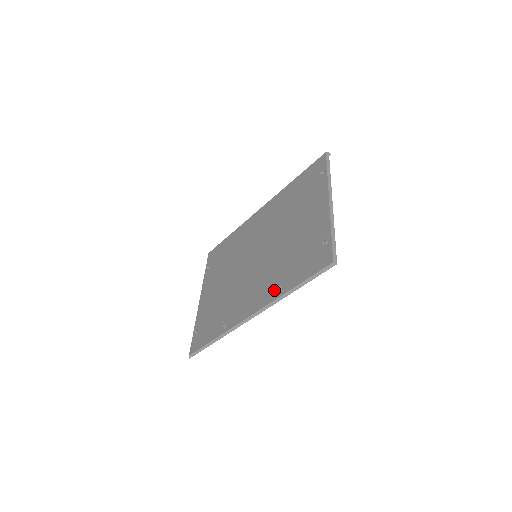
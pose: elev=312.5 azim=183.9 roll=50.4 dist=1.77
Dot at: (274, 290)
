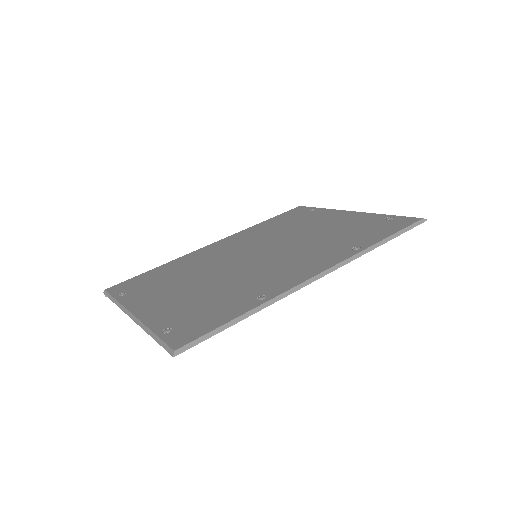
Dot at: (344, 251)
